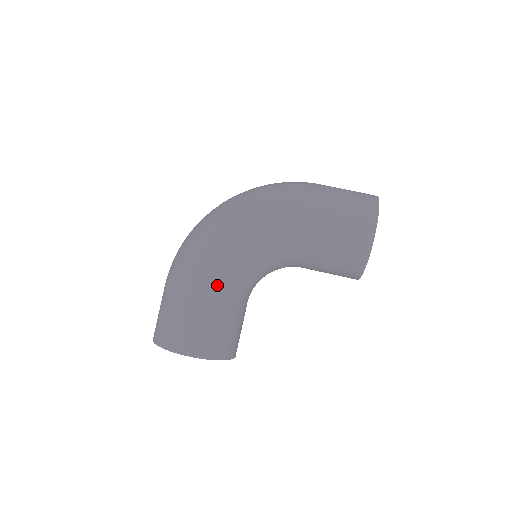
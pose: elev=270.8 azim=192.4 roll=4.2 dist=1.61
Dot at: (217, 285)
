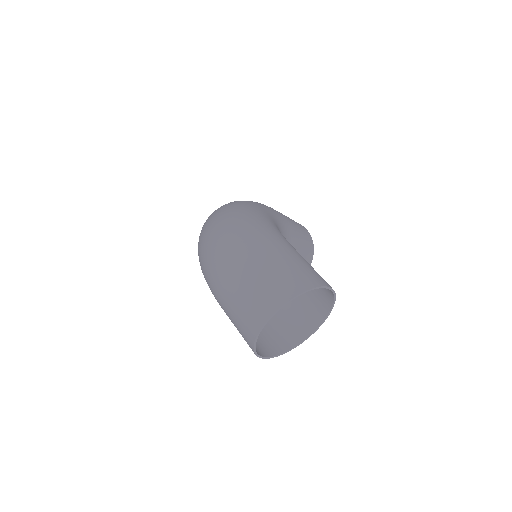
Dot at: occluded
